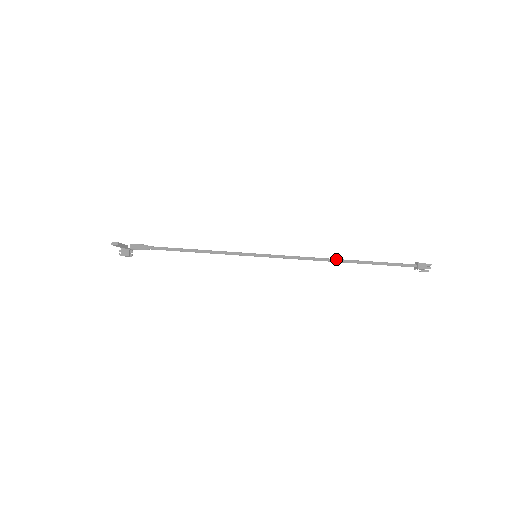
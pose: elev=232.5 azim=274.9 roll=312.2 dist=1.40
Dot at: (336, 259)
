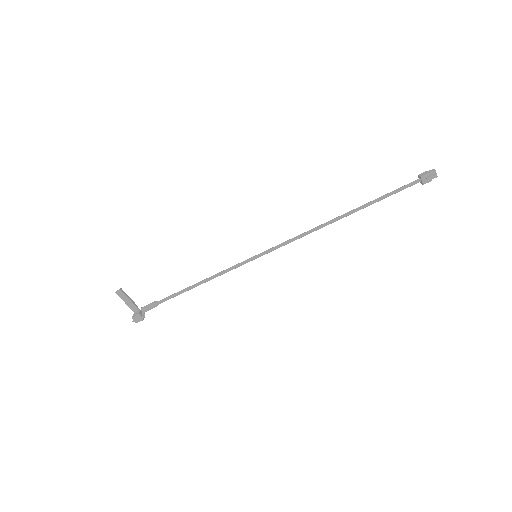
Dot at: (334, 218)
